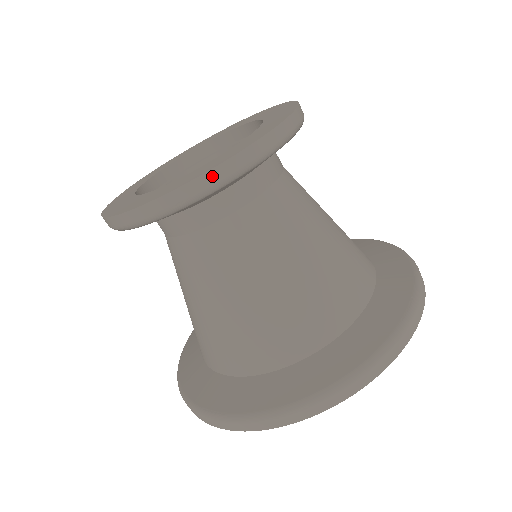
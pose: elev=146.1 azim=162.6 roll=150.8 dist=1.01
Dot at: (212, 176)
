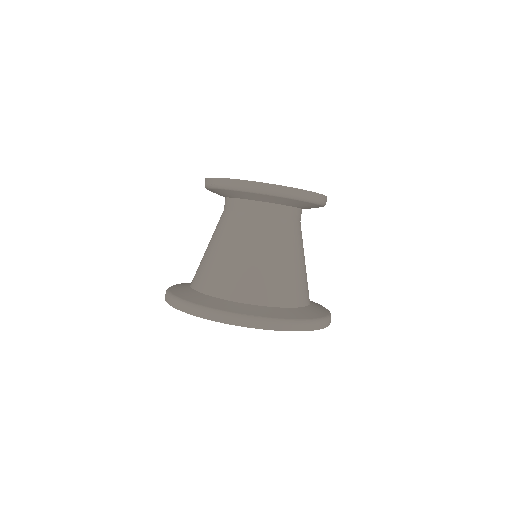
Dot at: (224, 181)
